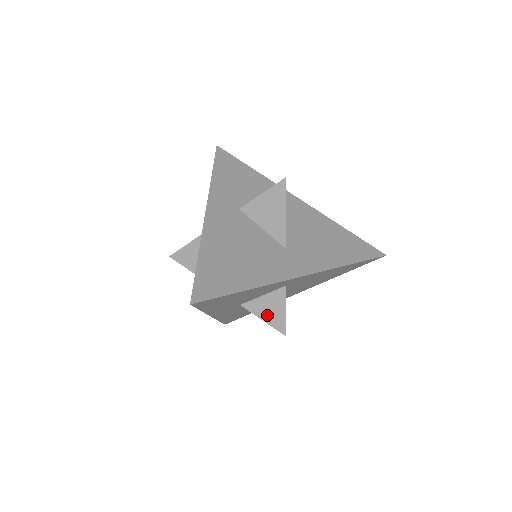
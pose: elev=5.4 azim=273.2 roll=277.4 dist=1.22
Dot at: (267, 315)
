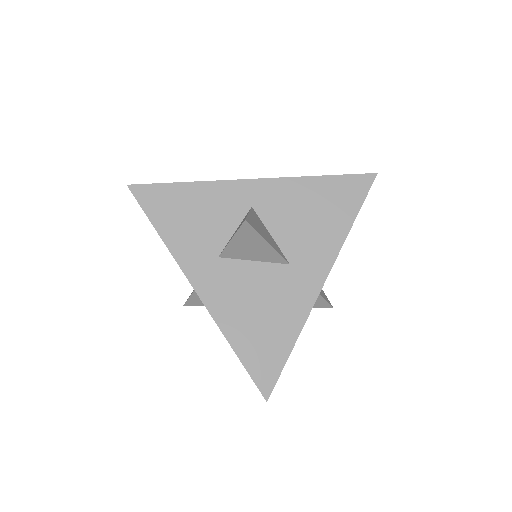
Dot at: occluded
